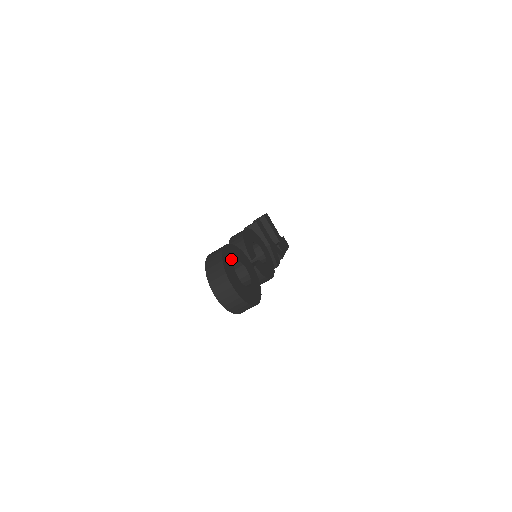
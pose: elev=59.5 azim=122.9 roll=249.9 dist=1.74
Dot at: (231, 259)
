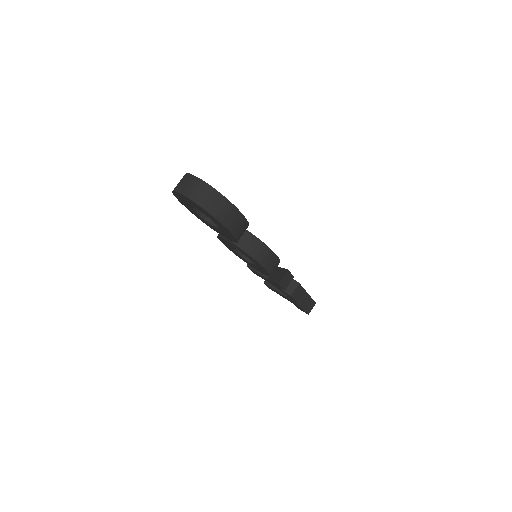
Dot at: occluded
